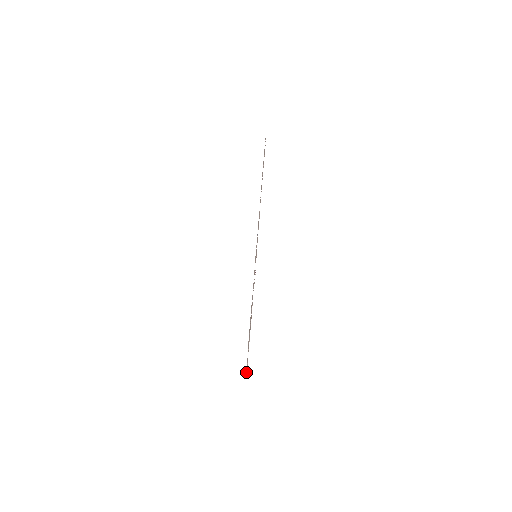
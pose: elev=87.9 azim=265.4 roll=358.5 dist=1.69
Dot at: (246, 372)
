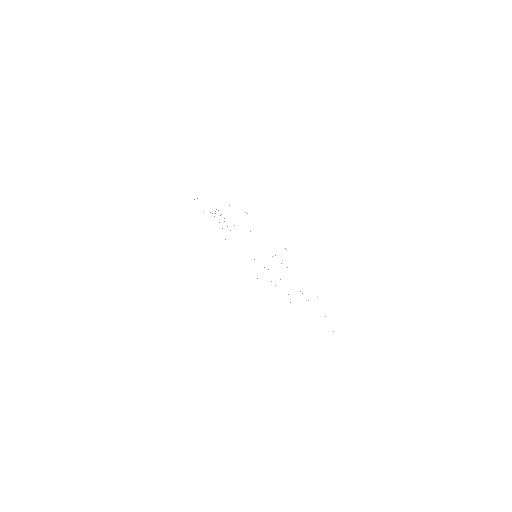
Dot at: (285, 248)
